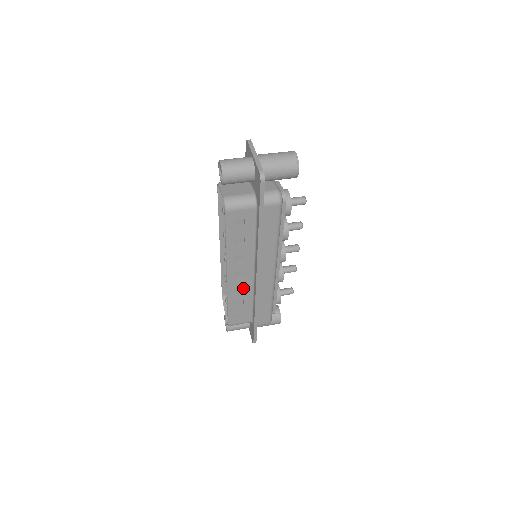
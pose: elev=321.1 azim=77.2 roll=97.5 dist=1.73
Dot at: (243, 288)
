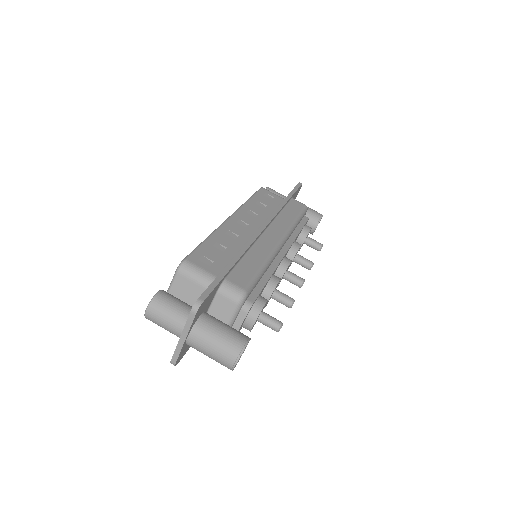
Dot at: occluded
